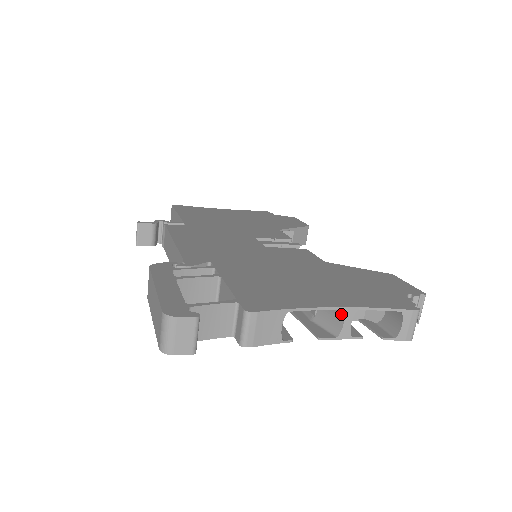
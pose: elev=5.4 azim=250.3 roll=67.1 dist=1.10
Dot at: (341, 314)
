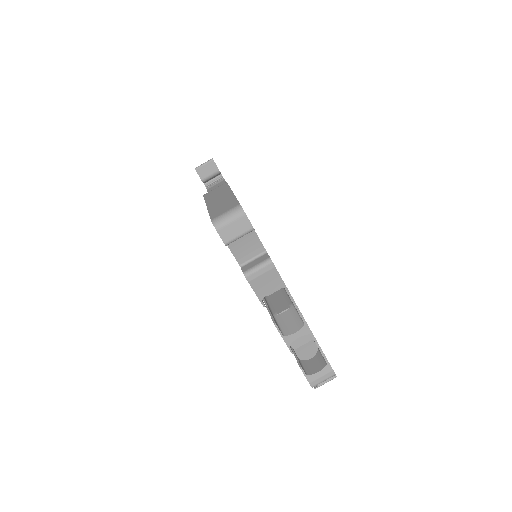
Dot at: (300, 326)
